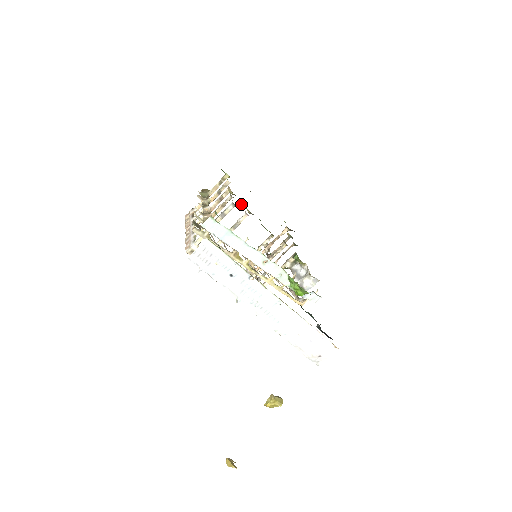
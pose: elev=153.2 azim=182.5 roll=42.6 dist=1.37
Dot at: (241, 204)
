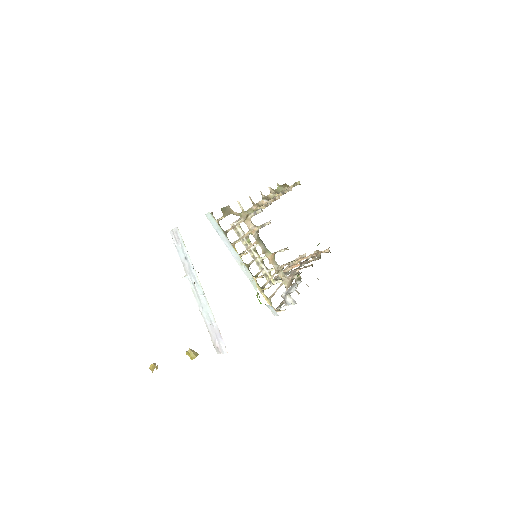
Dot at: occluded
